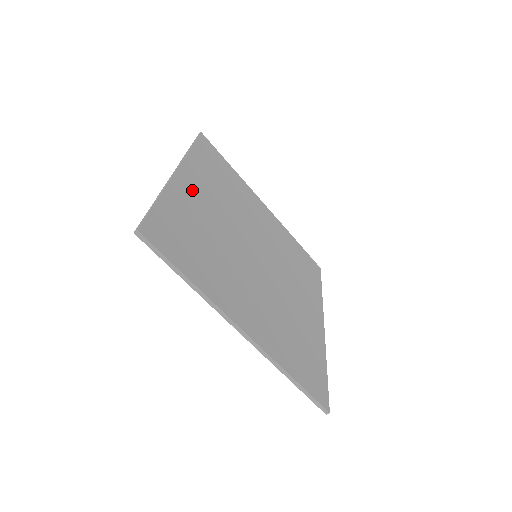
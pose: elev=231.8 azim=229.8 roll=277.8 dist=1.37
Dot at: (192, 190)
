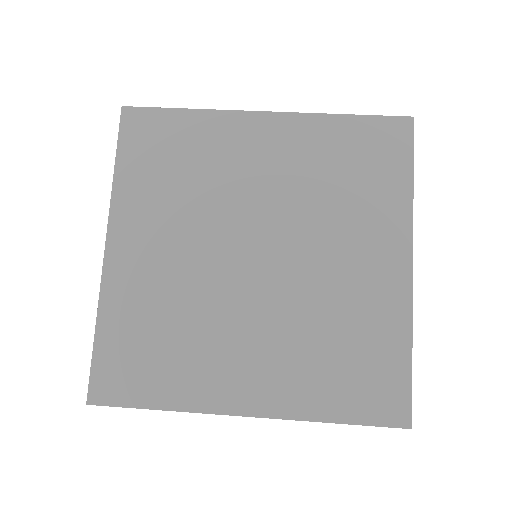
Dot at: (133, 258)
